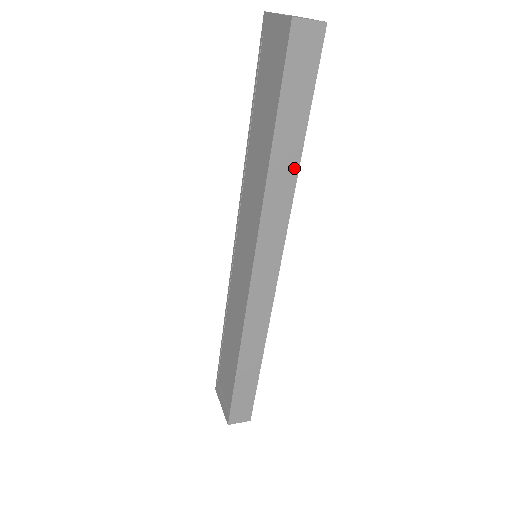
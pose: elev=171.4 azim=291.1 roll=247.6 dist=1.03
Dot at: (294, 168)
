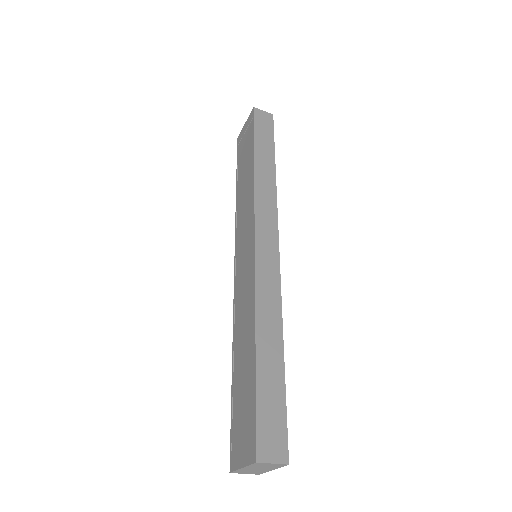
Dot at: (272, 174)
